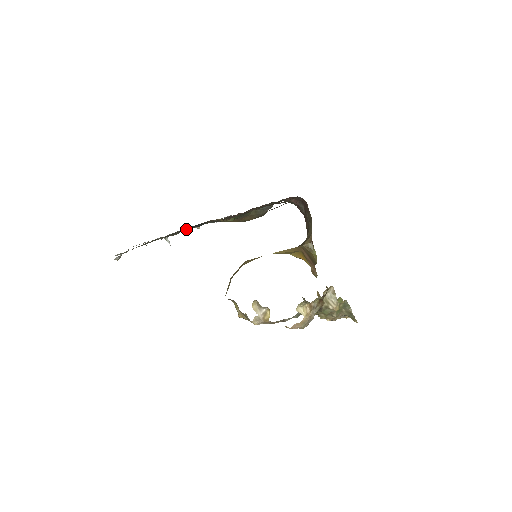
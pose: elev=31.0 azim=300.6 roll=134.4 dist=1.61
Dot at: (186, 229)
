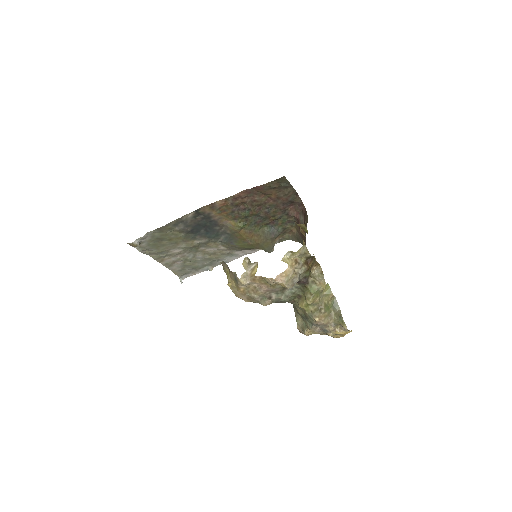
Dot at: (201, 235)
